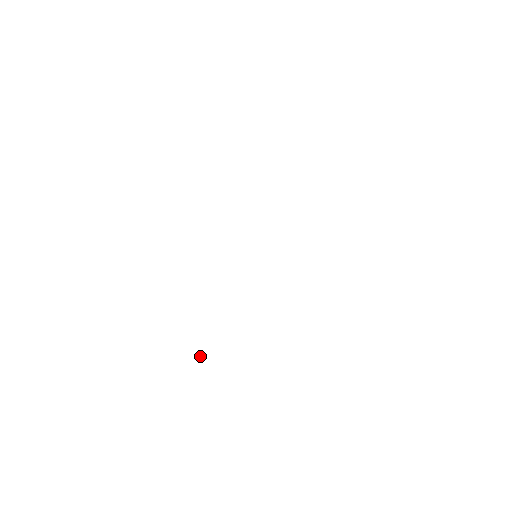
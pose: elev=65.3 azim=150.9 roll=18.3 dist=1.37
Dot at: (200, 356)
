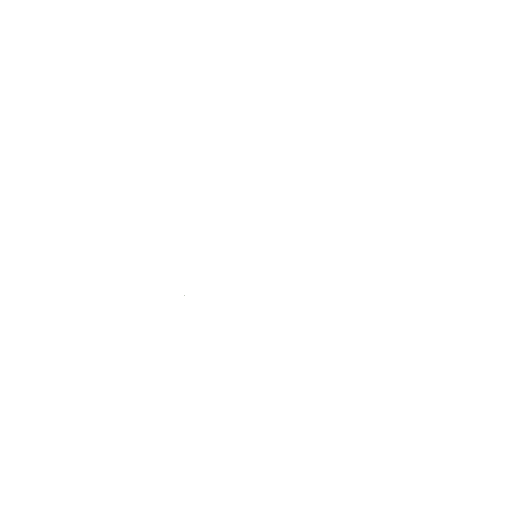
Dot at: (184, 295)
